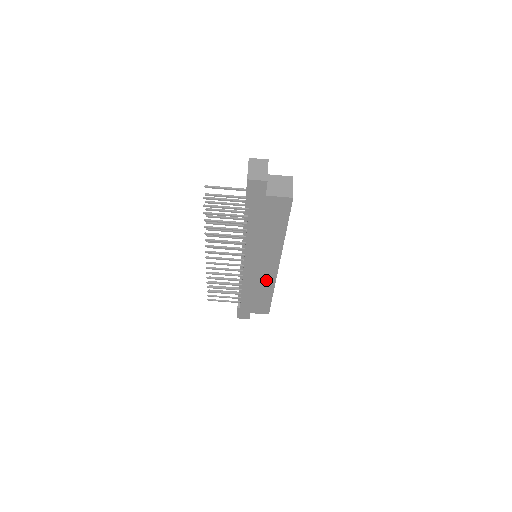
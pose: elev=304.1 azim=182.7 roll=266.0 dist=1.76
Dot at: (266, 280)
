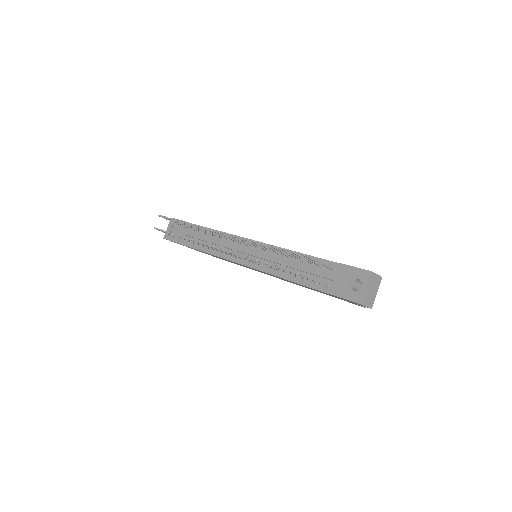
Dot at: occluded
